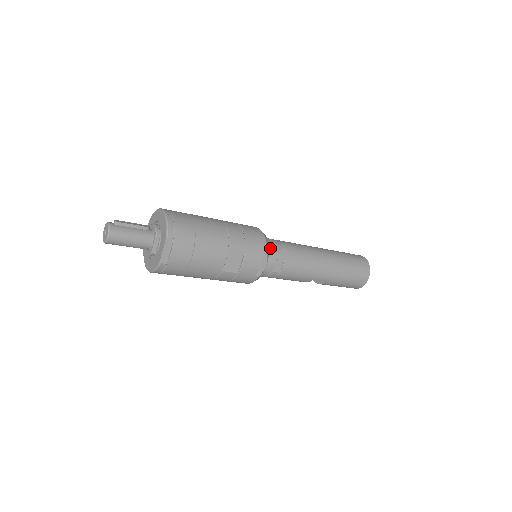
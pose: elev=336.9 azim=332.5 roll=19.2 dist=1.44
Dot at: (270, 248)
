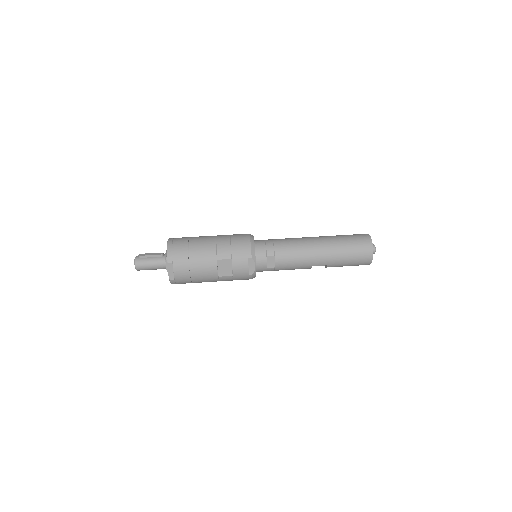
Dot at: (260, 250)
